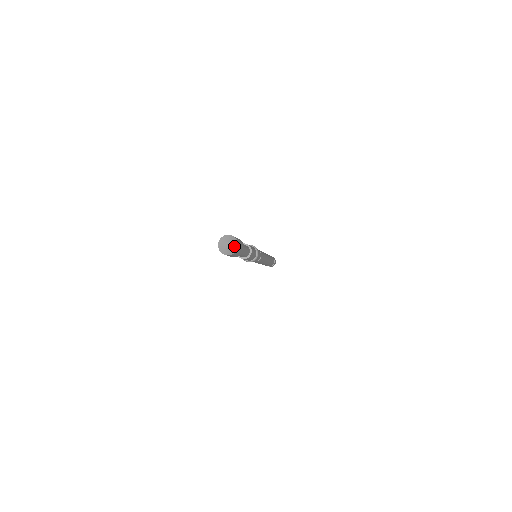
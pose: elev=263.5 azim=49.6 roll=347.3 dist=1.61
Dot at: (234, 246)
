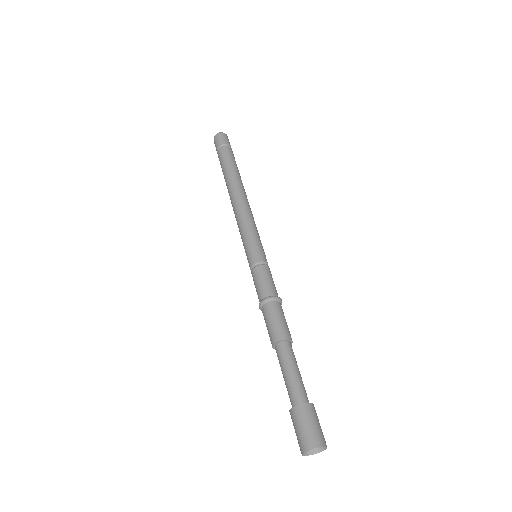
Dot at: (318, 443)
